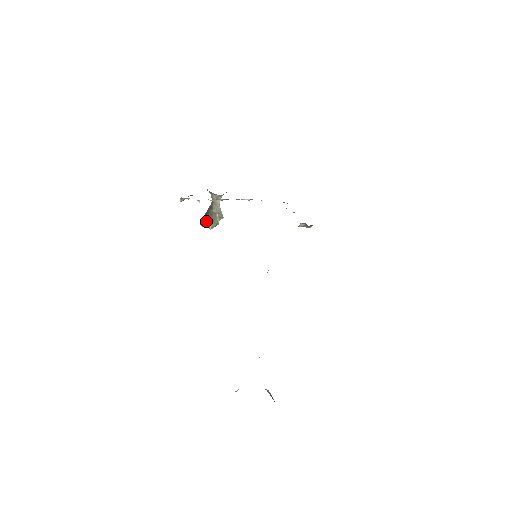
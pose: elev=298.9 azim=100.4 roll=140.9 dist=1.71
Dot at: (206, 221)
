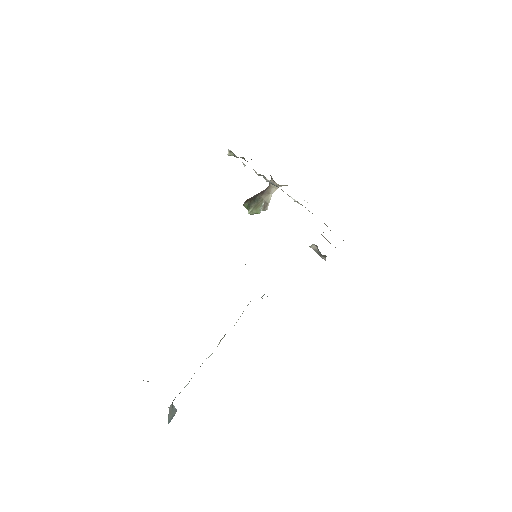
Dot at: (250, 203)
